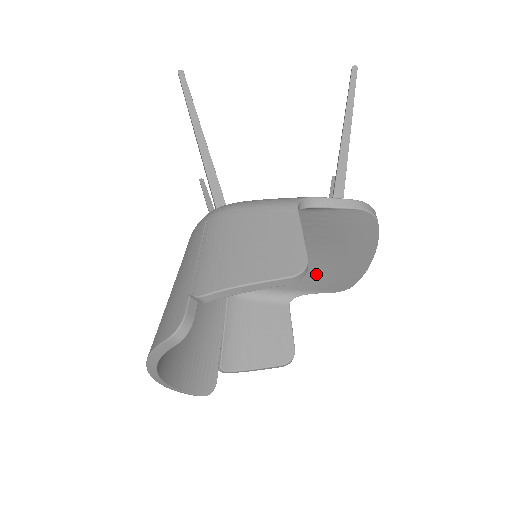
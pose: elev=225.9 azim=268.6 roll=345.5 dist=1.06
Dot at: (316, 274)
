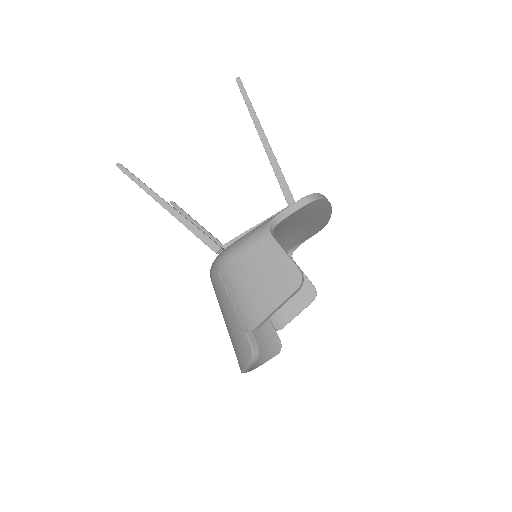
Dot at: (299, 235)
